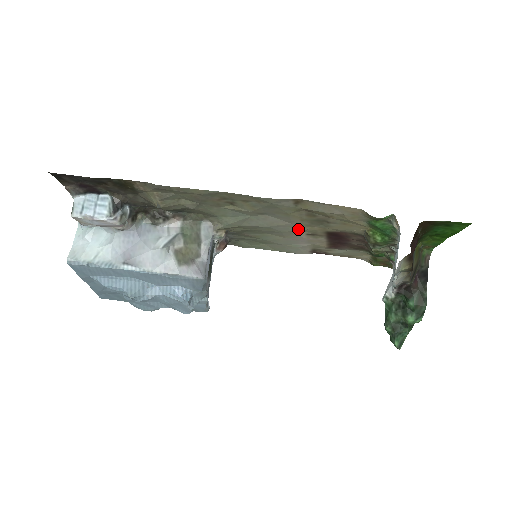
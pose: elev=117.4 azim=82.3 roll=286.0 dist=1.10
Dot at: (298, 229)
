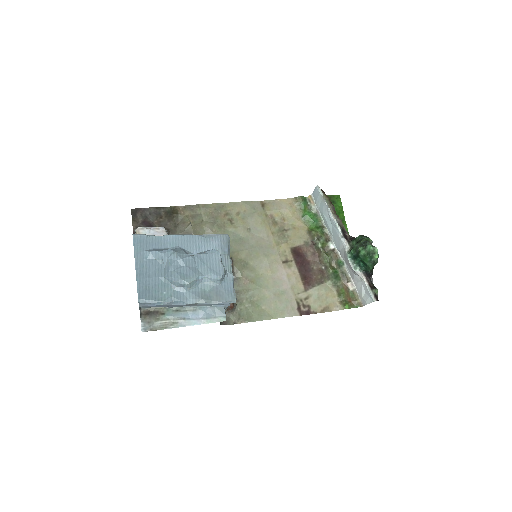
Dot at: (274, 251)
